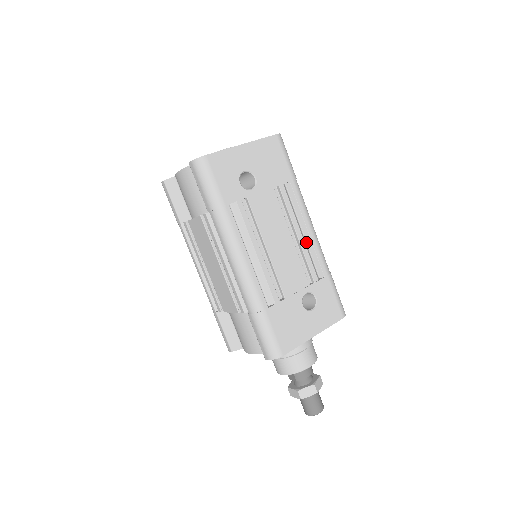
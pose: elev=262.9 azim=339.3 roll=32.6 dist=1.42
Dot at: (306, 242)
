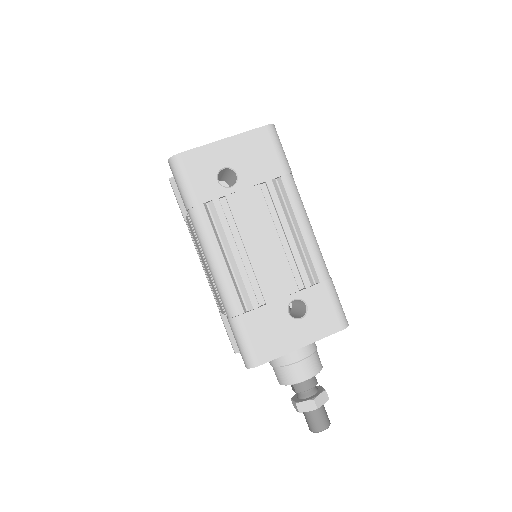
Dot at: (300, 243)
